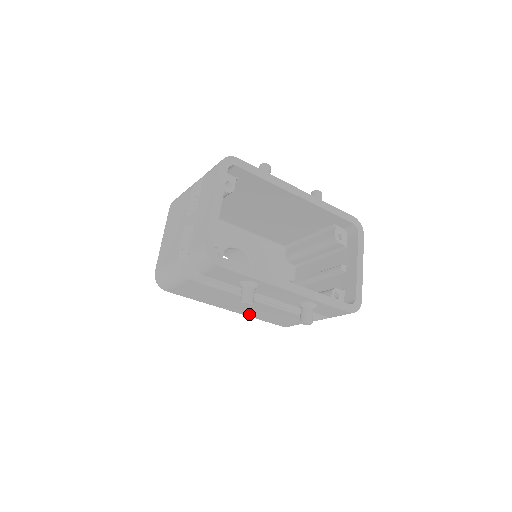
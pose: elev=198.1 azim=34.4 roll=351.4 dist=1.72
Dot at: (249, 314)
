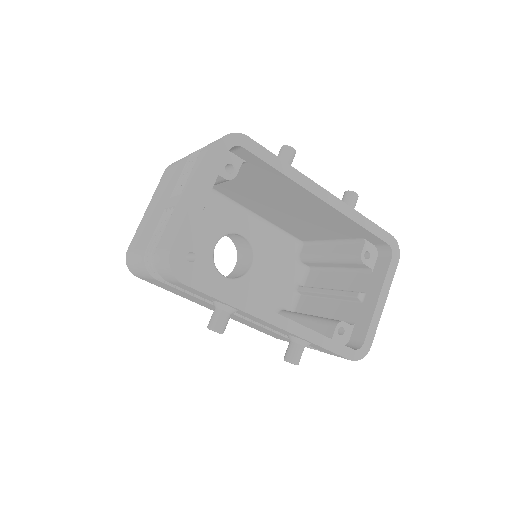
Dot at: occluded
